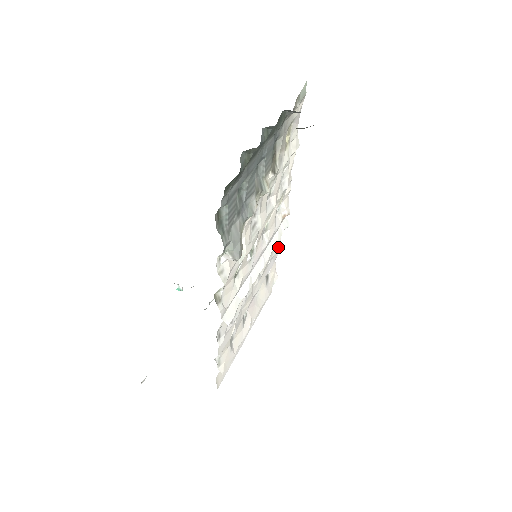
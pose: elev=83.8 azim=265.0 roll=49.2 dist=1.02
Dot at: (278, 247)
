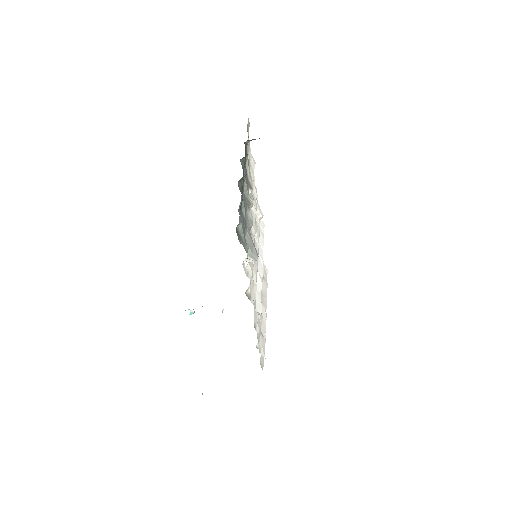
Dot at: occluded
